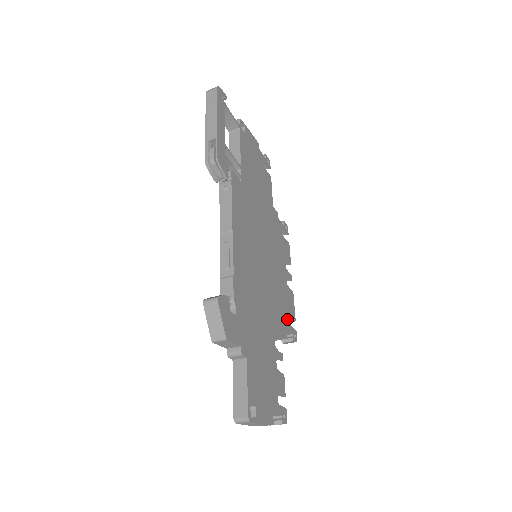
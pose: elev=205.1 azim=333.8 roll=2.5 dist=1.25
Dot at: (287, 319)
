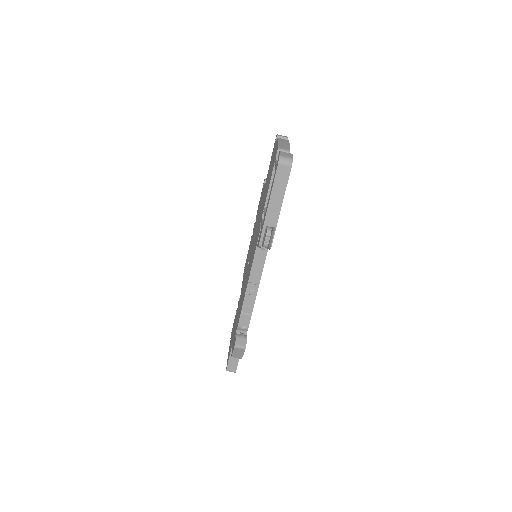
Dot at: occluded
